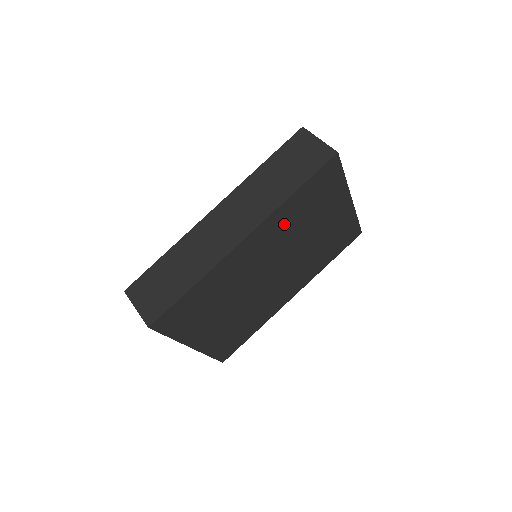
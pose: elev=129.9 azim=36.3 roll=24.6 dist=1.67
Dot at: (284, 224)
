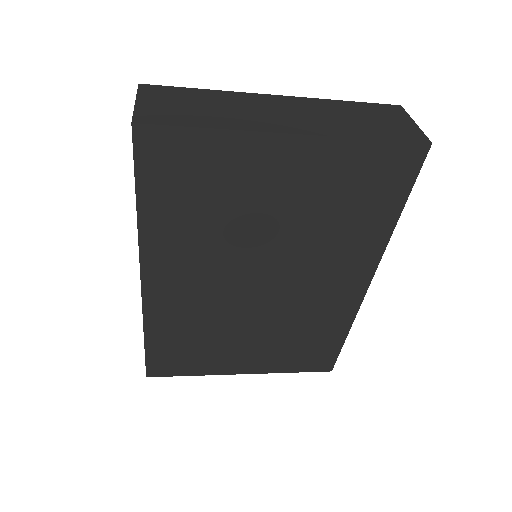
Dot at: (184, 240)
